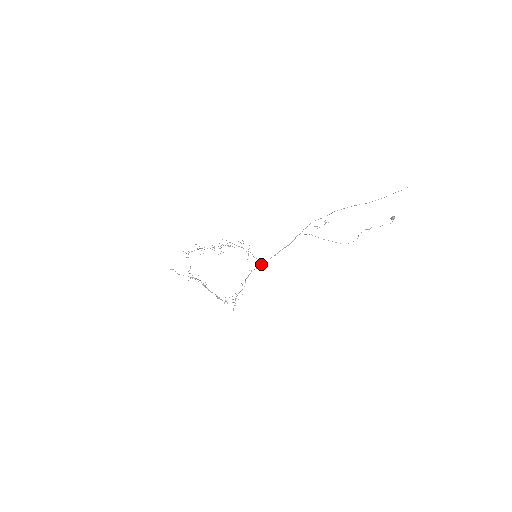
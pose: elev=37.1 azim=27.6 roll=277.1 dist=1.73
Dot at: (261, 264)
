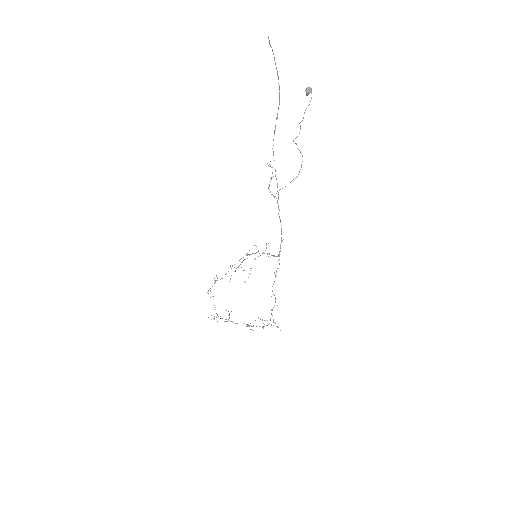
Dot at: (278, 260)
